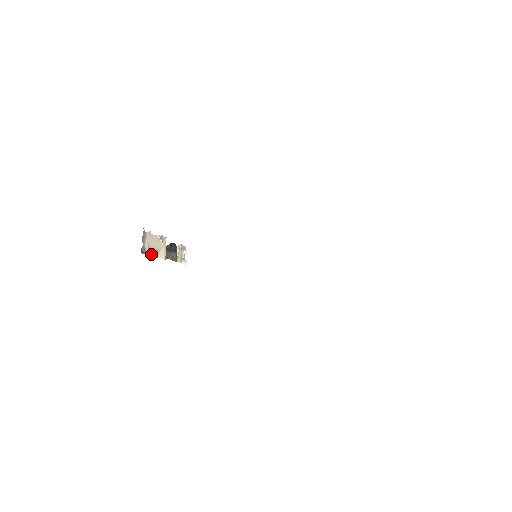
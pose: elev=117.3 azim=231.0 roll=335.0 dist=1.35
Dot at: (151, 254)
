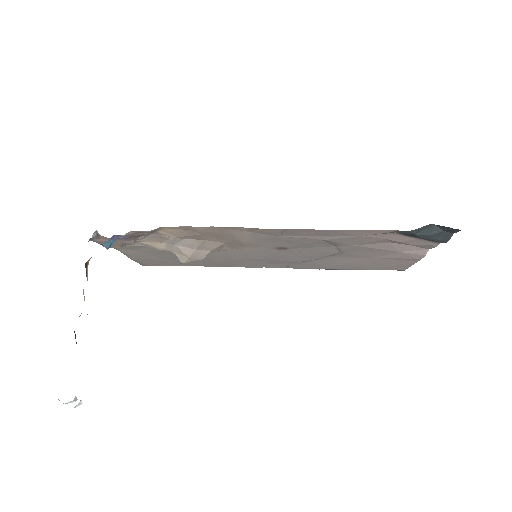
Dot at: (86, 271)
